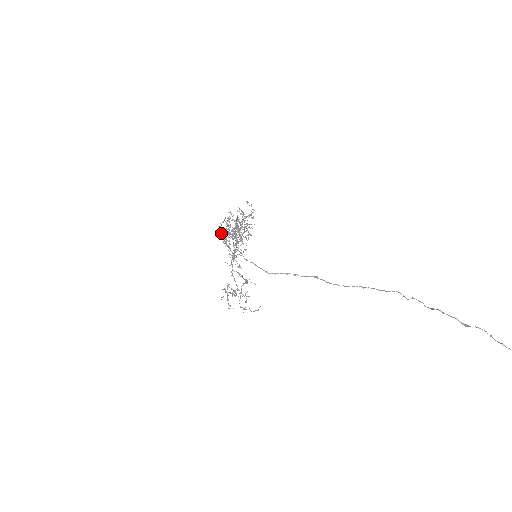
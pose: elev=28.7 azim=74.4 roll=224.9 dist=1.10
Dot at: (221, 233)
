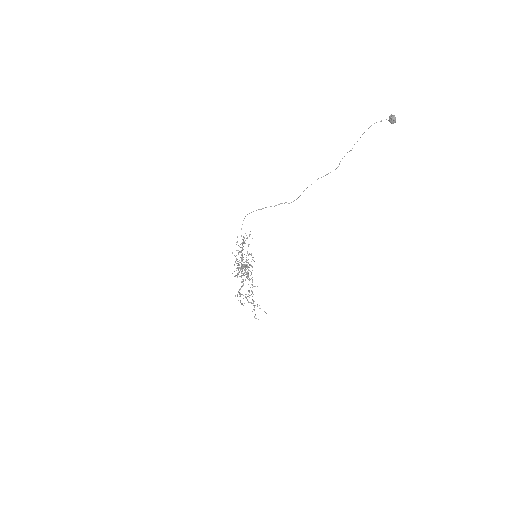
Dot at: occluded
